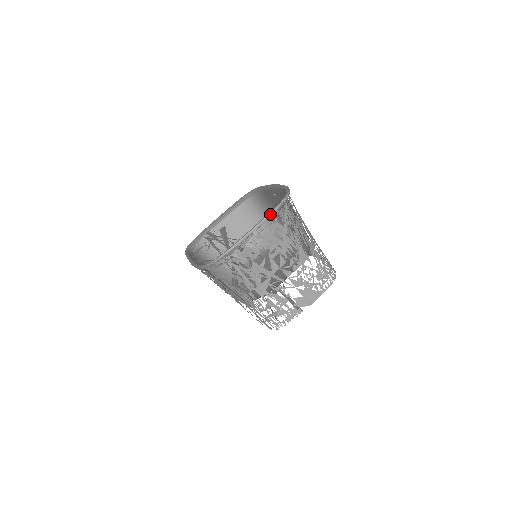
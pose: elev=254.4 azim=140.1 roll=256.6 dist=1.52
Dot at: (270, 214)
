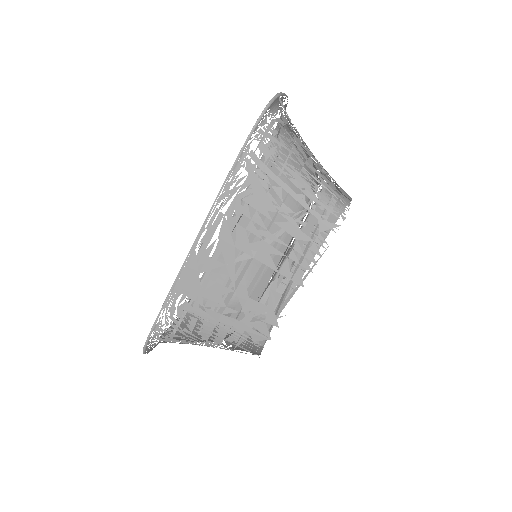
Dot at: (287, 96)
